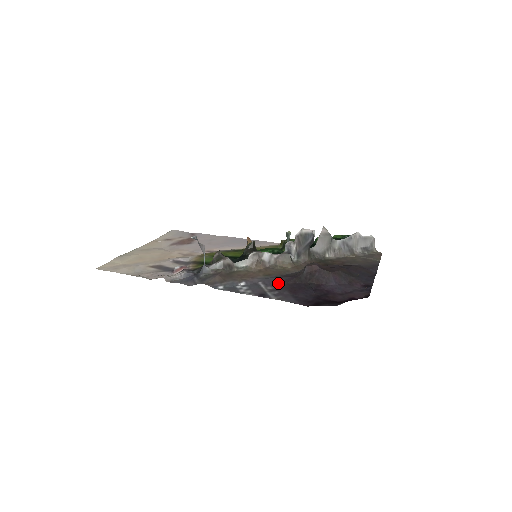
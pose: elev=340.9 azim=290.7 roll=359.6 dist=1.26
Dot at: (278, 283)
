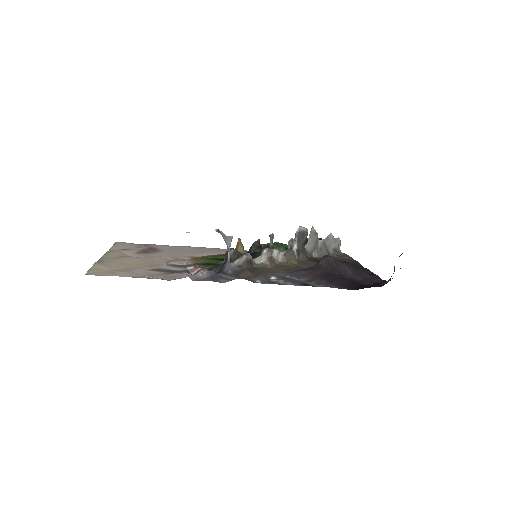
Dot at: (306, 275)
